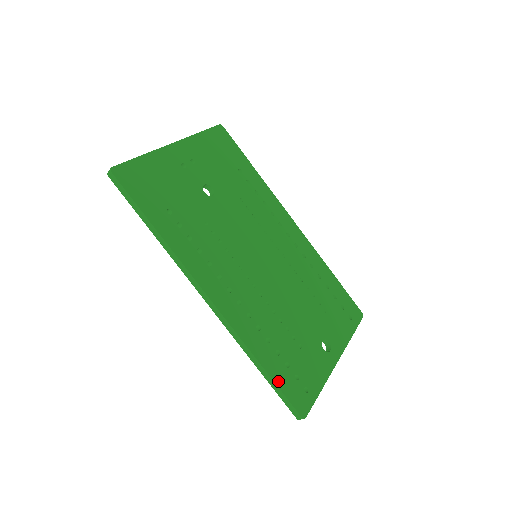
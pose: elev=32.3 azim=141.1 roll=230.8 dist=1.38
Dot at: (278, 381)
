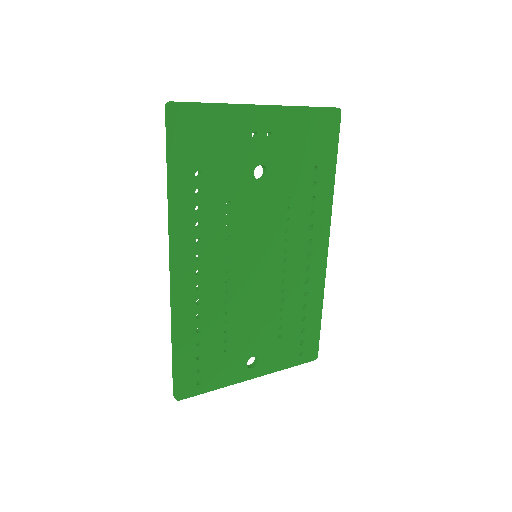
Dot at: (179, 364)
